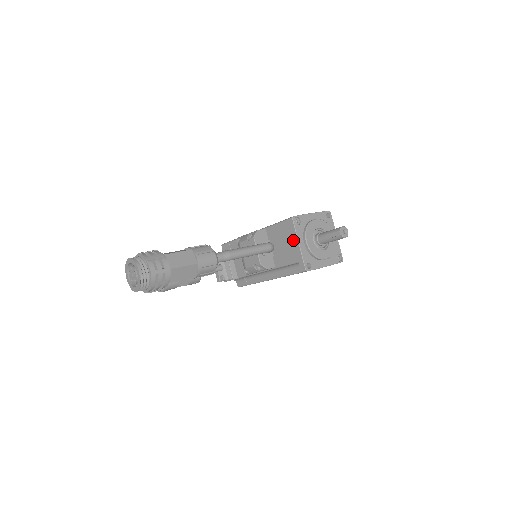
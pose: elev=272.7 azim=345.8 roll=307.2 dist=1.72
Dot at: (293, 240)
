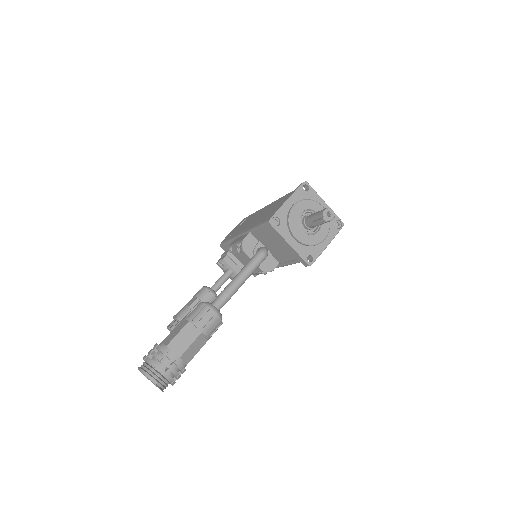
Dot at: (282, 241)
